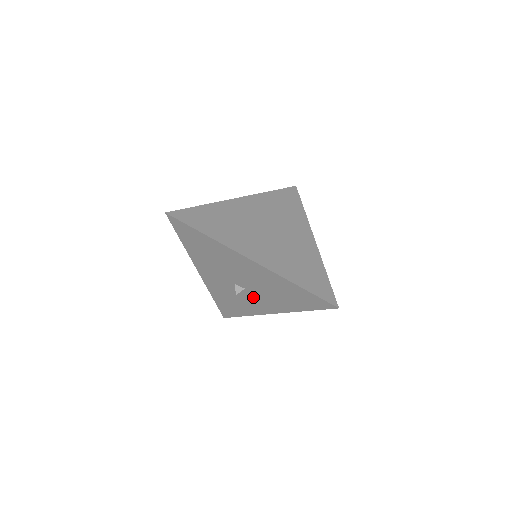
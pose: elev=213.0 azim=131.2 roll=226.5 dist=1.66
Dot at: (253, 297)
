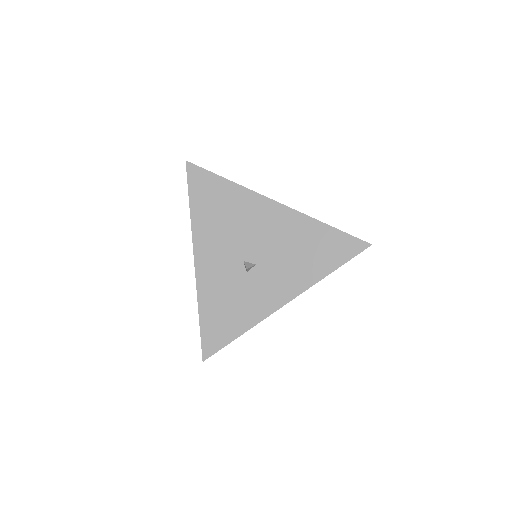
Dot at: (264, 278)
